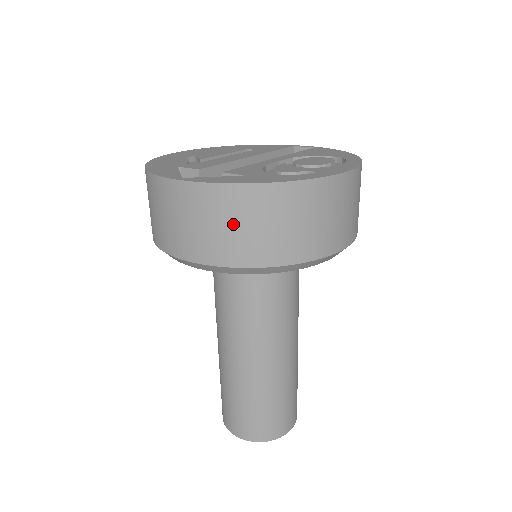
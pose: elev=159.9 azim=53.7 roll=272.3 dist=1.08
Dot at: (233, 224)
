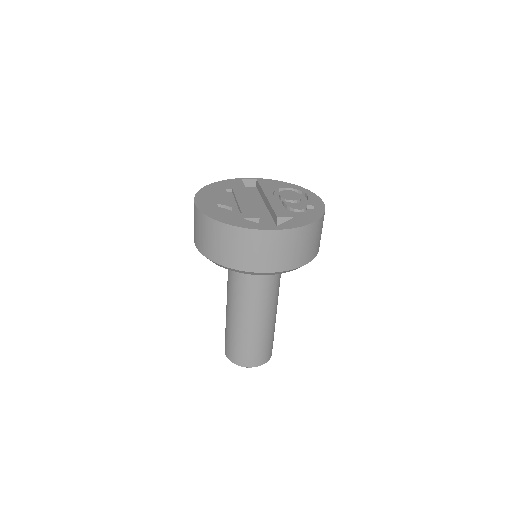
Dot at: (302, 245)
